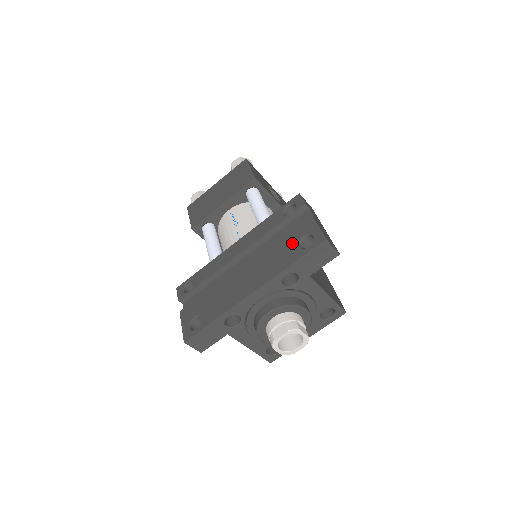
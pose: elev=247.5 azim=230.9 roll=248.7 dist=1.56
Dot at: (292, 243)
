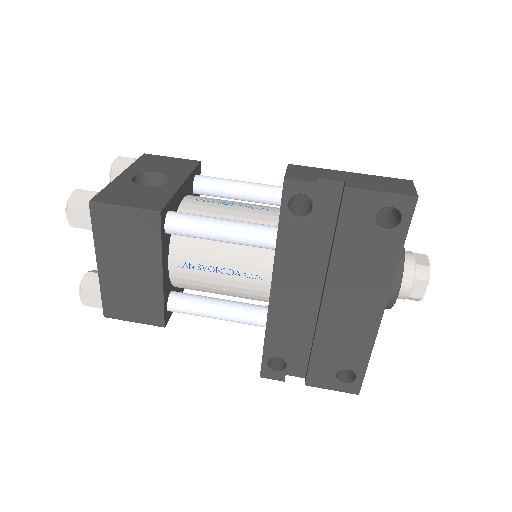
Dot at: (368, 235)
